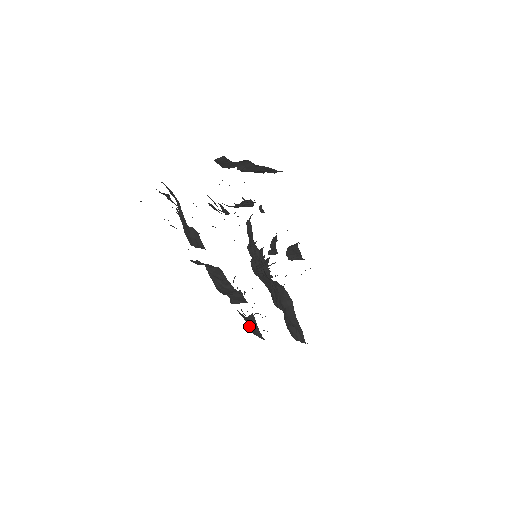
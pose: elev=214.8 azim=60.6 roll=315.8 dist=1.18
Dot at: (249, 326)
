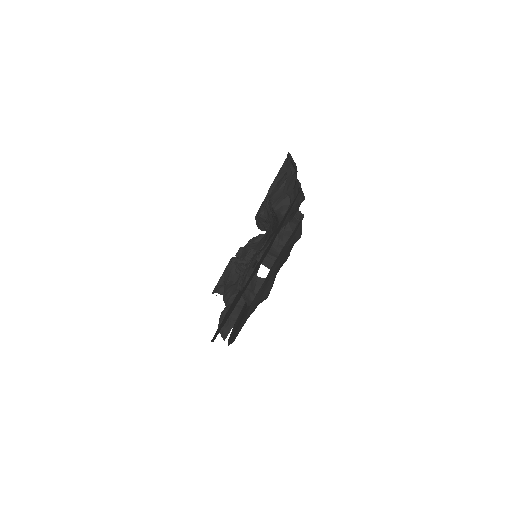
Dot at: occluded
